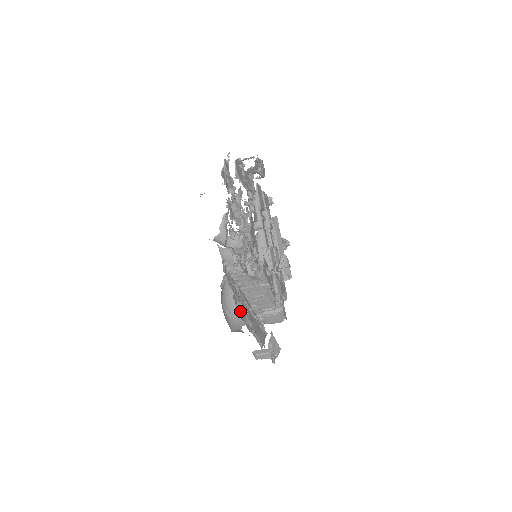
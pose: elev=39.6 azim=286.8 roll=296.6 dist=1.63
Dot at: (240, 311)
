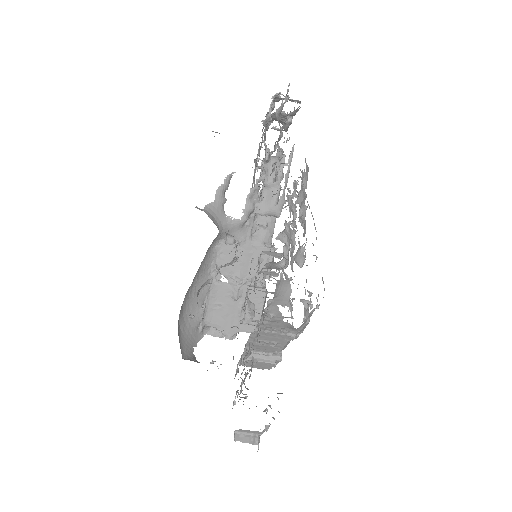
Dot at: (250, 374)
